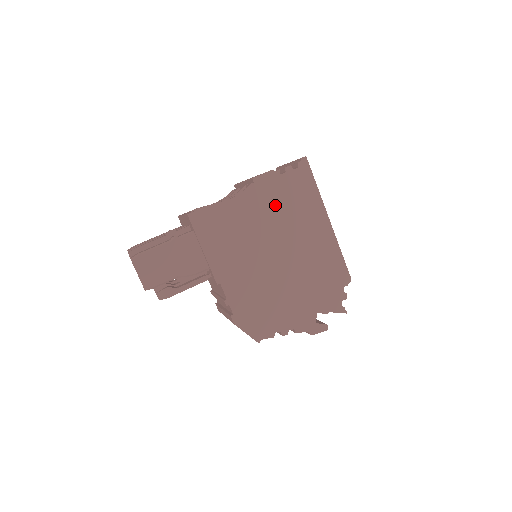
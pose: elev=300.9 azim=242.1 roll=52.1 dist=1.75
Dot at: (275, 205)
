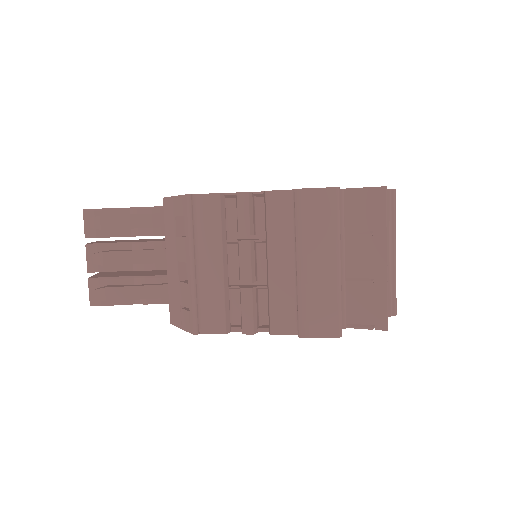
Dot at: occluded
